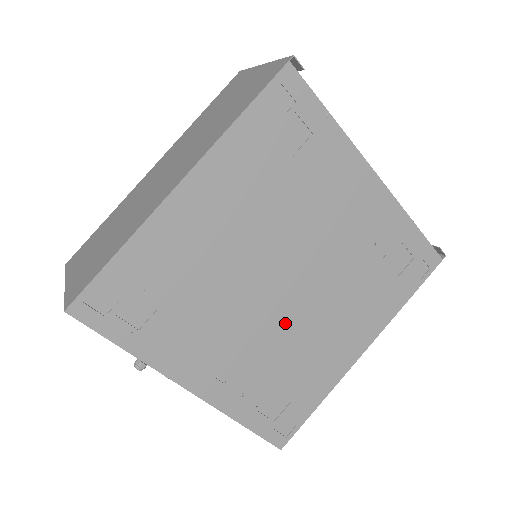
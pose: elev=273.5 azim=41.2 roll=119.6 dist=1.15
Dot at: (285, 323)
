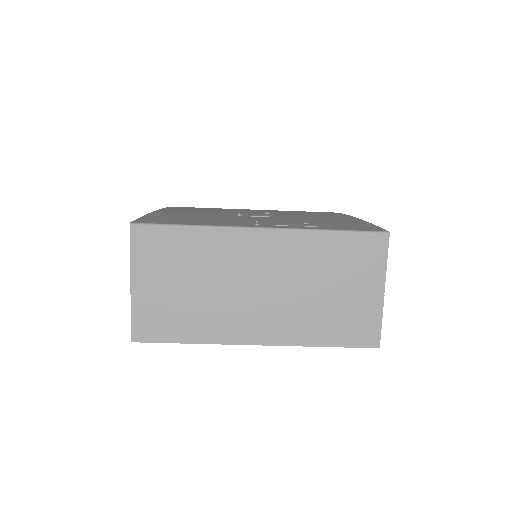
Dot at: occluded
